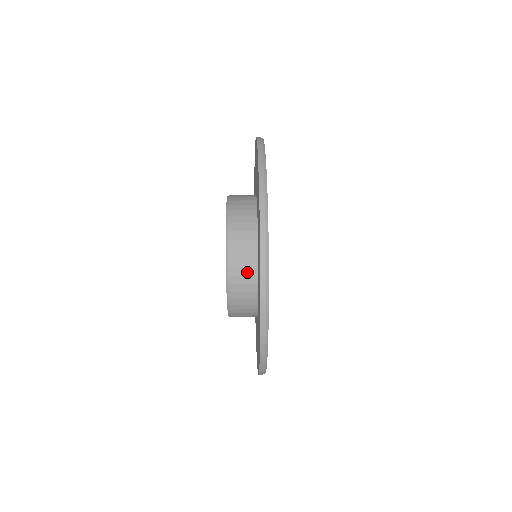
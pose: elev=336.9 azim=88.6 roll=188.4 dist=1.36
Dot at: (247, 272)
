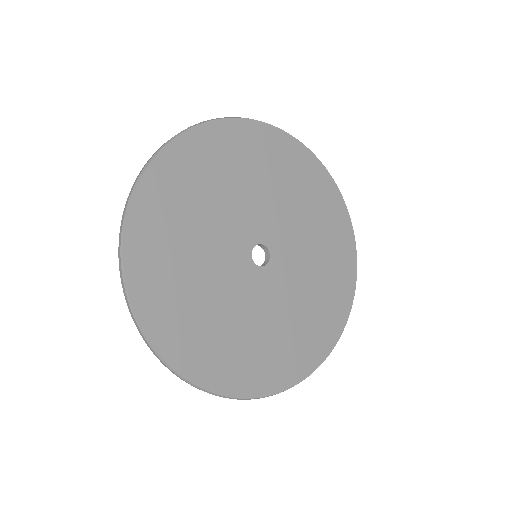
Dot at: occluded
